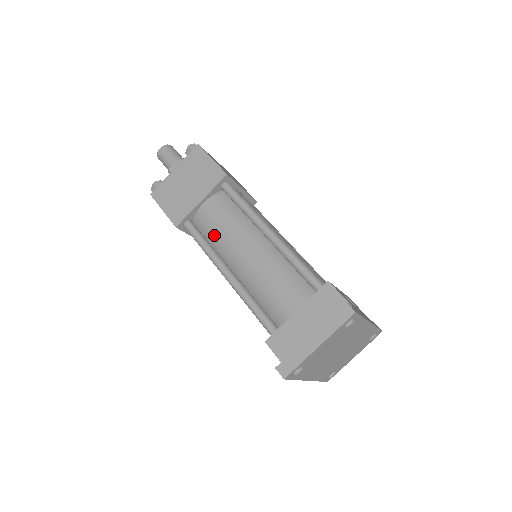
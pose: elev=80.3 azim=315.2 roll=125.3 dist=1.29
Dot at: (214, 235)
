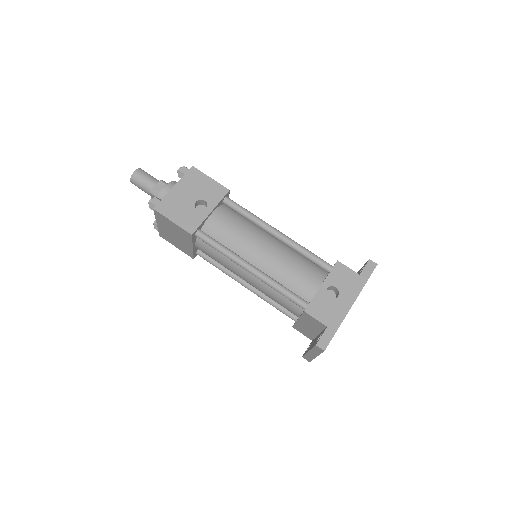
Dot at: occluded
